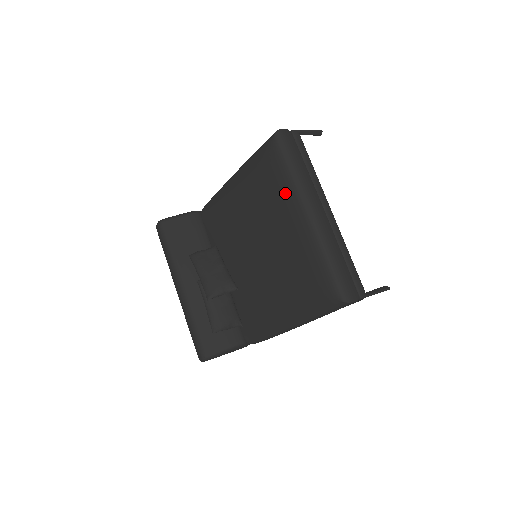
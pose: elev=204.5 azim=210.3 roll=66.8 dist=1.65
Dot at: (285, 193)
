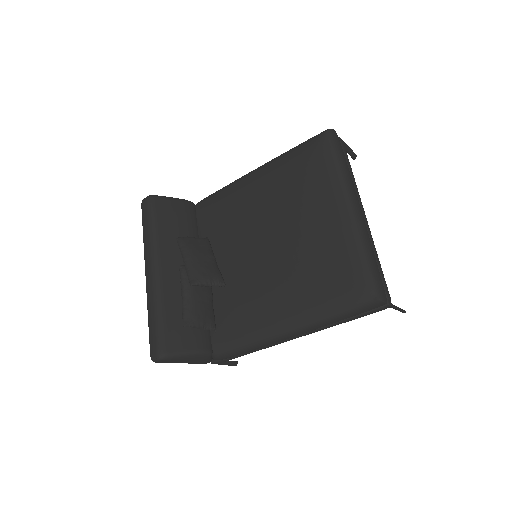
Dot at: (327, 183)
